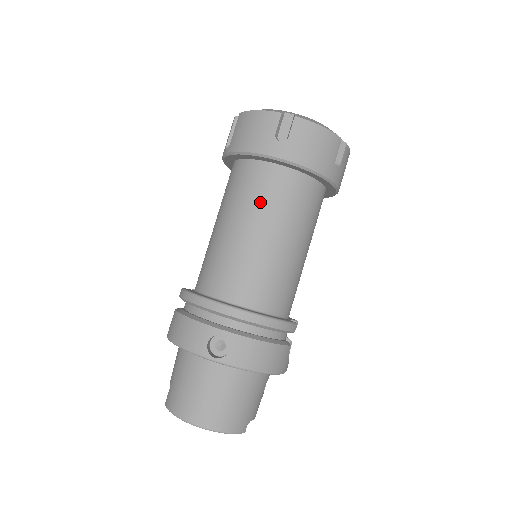
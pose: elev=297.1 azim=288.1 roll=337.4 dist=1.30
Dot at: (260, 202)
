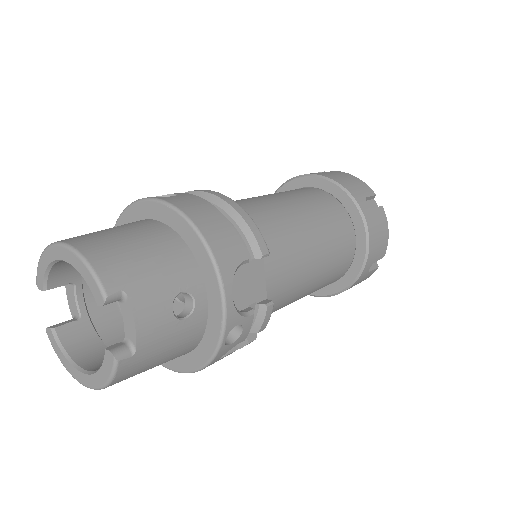
Dot at: (280, 192)
